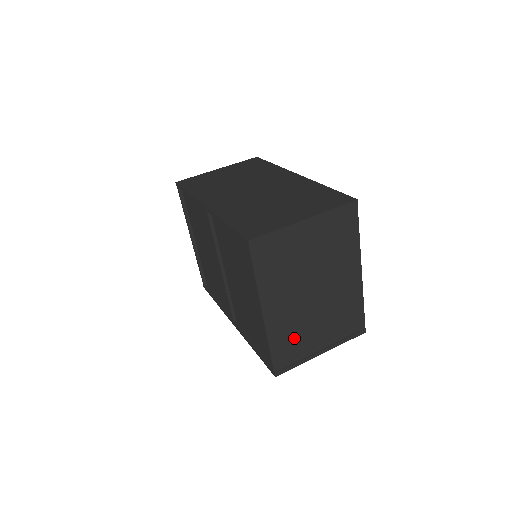
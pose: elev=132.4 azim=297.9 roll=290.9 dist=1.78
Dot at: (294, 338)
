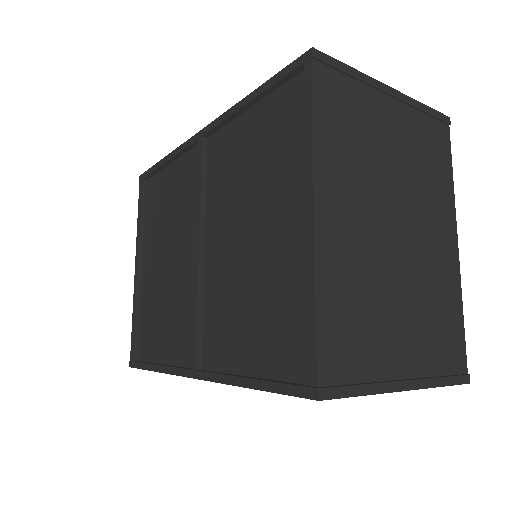
Dot at: (360, 313)
